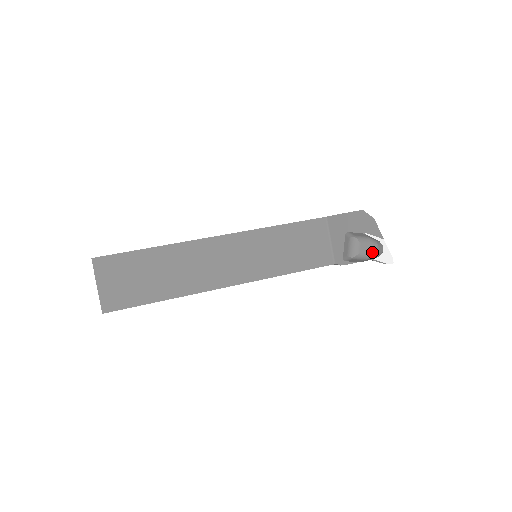
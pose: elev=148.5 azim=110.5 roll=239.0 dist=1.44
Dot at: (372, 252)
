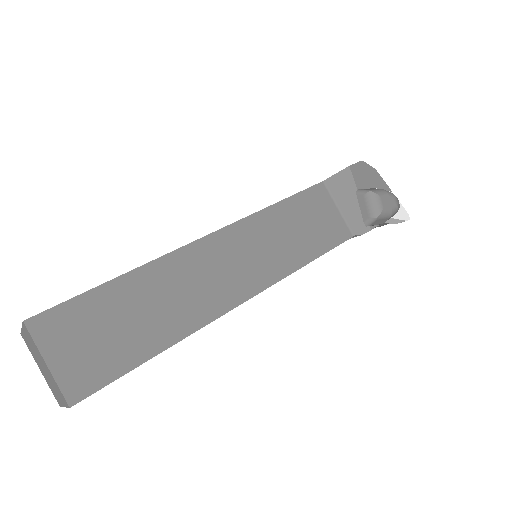
Dot at: (394, 205)
